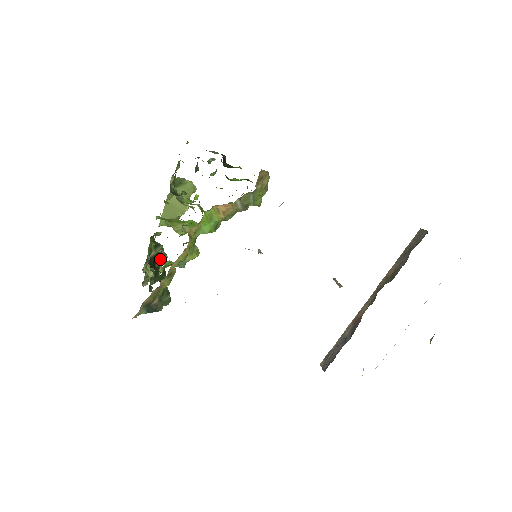
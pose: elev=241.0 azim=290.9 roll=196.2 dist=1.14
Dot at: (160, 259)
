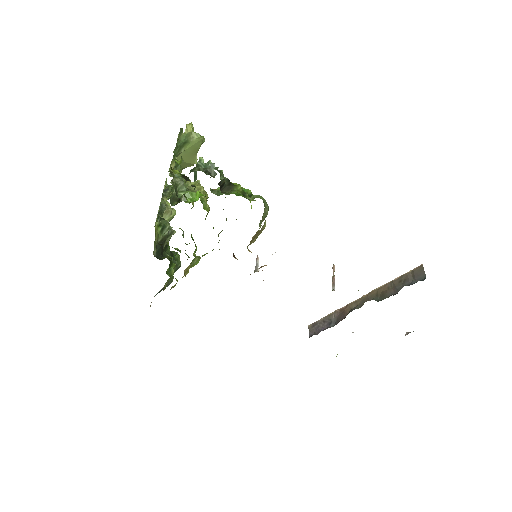
Dot at: (168, 238)
